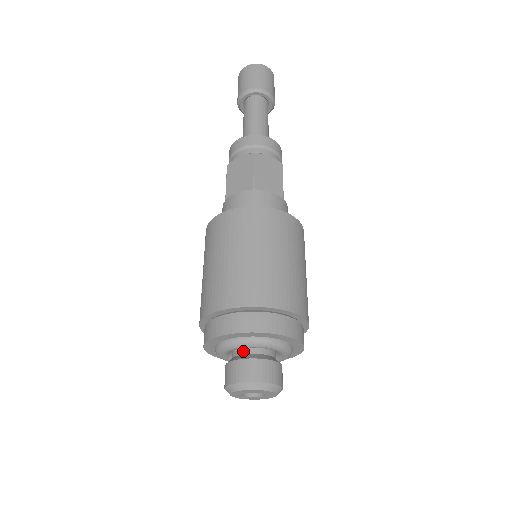
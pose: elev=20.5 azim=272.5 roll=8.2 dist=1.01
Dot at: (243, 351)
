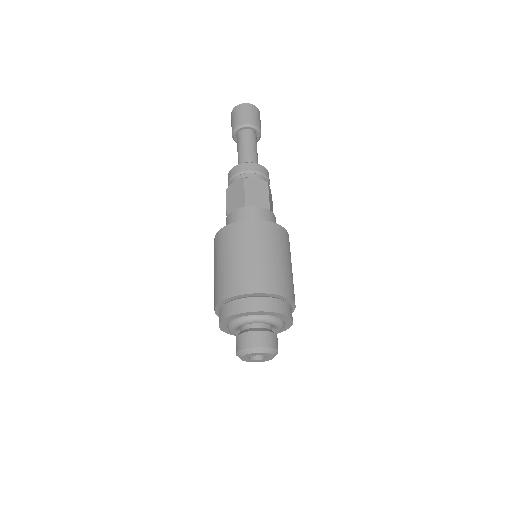
Dot at: (246, 327)
